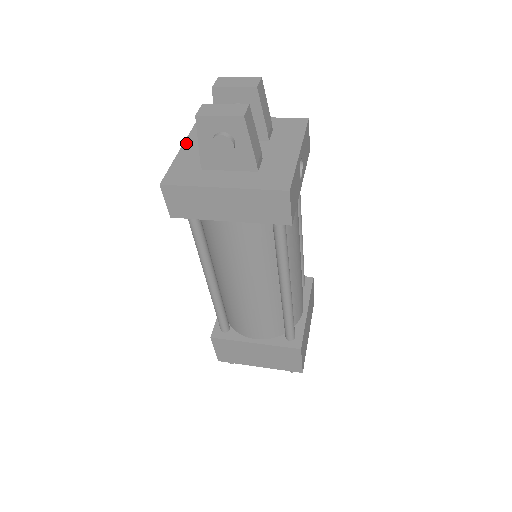
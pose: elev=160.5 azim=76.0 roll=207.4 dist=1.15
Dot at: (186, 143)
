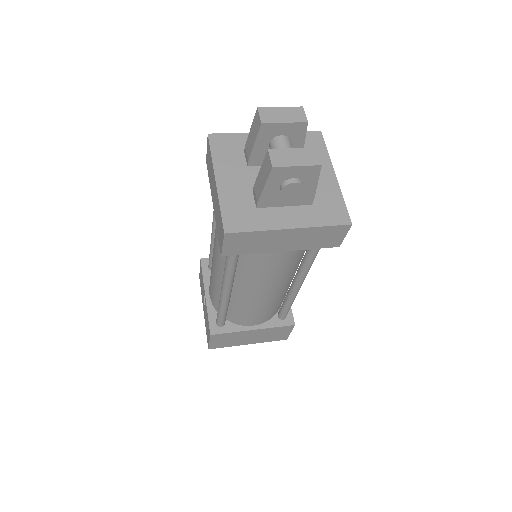
Dot at: (217, 173)
